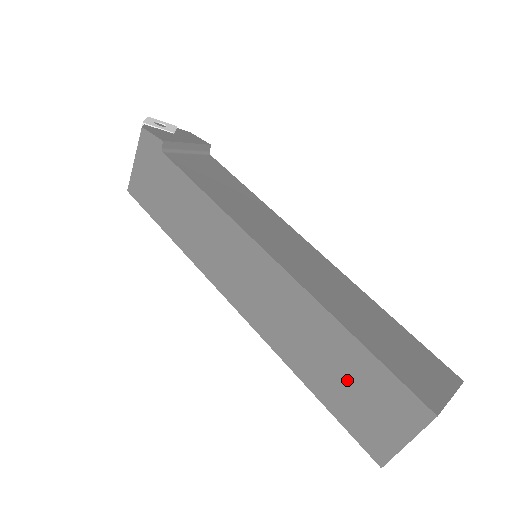
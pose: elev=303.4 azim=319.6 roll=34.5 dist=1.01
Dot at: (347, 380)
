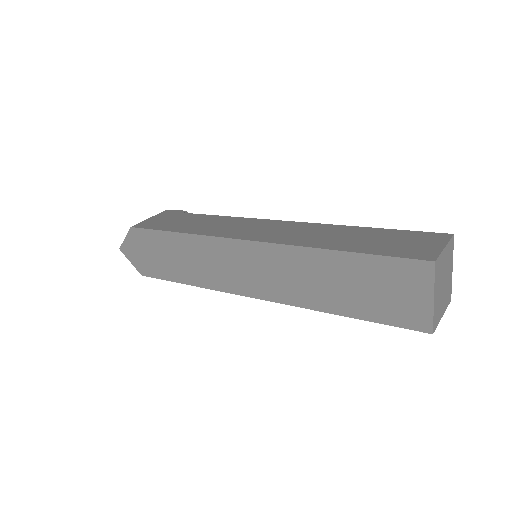
Dot at: (377, 240)
